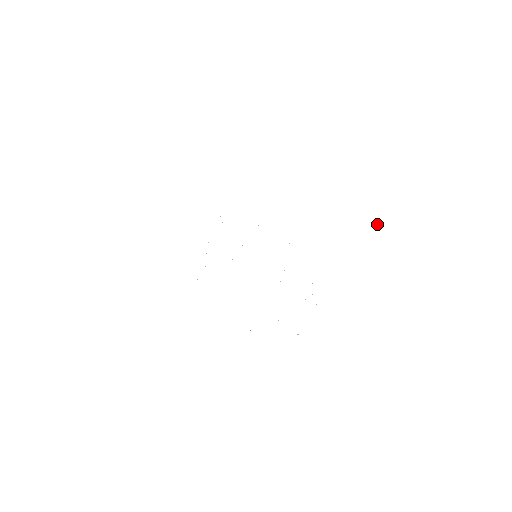
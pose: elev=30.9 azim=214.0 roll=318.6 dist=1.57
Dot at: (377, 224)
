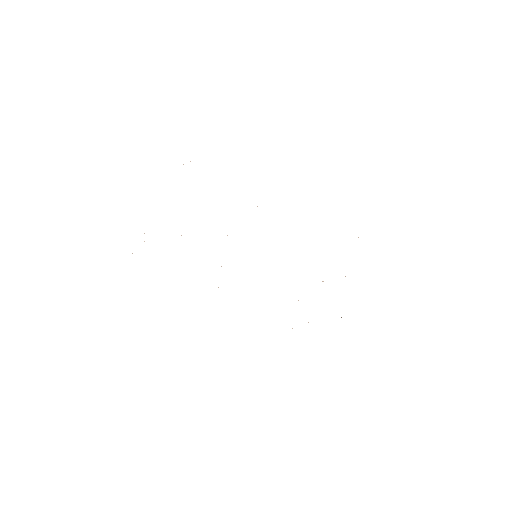
Dot at: occluded
